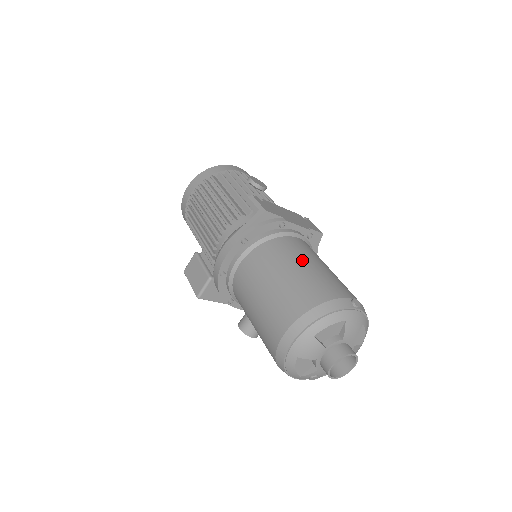
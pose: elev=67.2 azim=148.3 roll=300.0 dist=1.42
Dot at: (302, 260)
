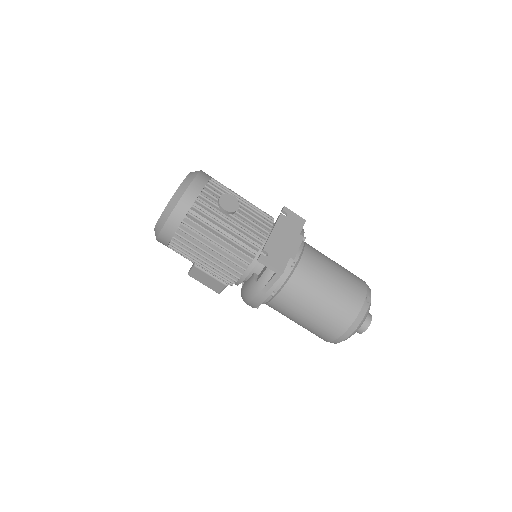
Dot at: (322, 288)
